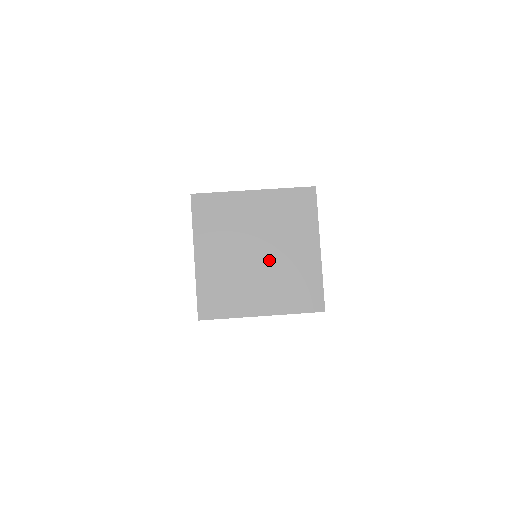
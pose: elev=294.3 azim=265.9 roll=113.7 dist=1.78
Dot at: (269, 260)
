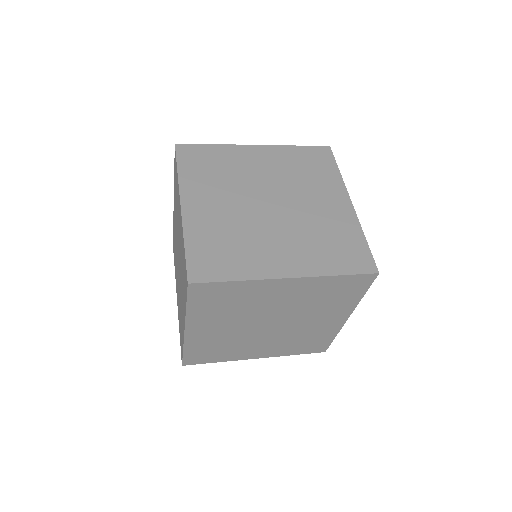
Dot at: (287, 212)
